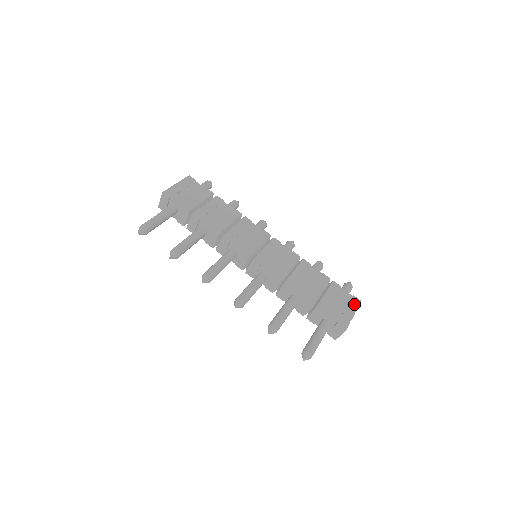
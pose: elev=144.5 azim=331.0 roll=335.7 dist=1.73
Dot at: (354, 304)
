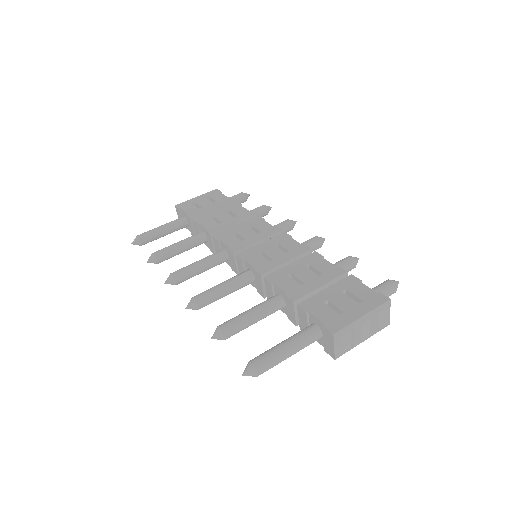
Dot at: (373, 303)
